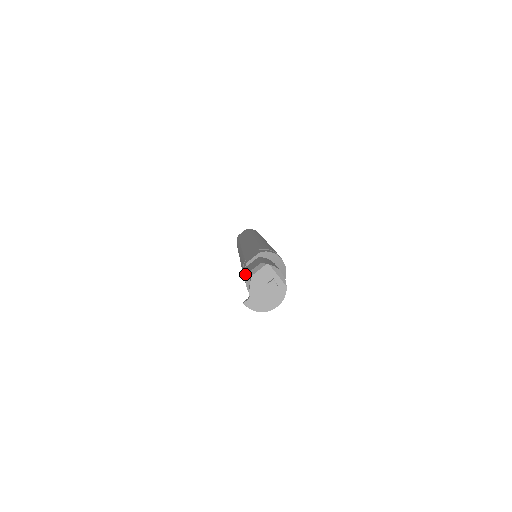
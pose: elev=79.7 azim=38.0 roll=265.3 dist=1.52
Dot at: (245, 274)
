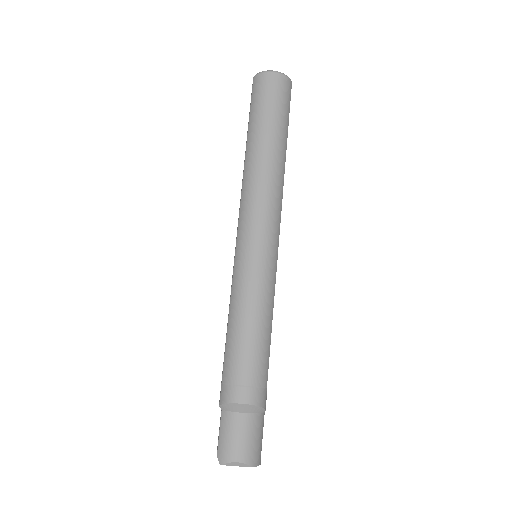
Dot at: occluded
